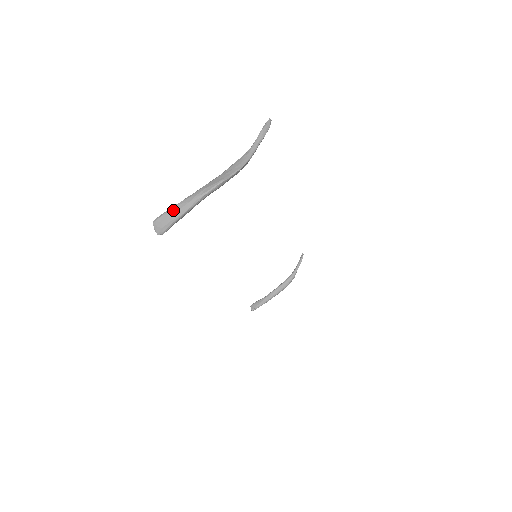
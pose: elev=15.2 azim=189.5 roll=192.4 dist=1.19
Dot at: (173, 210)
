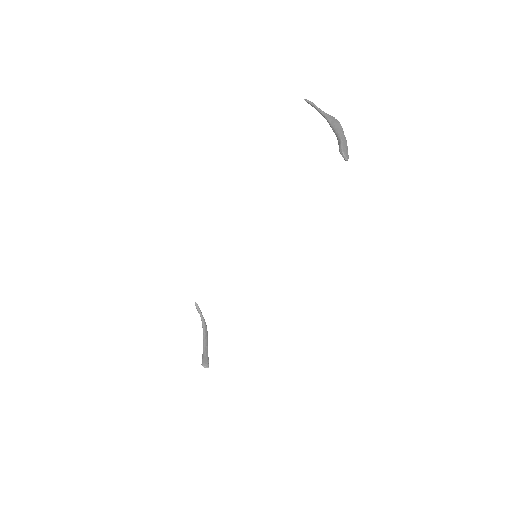
Dot at: (343, 142)
